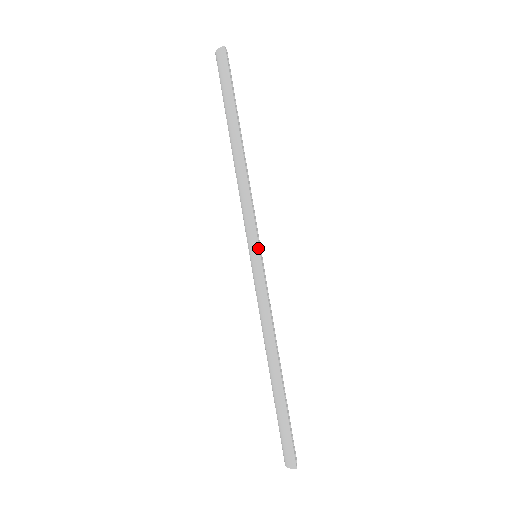
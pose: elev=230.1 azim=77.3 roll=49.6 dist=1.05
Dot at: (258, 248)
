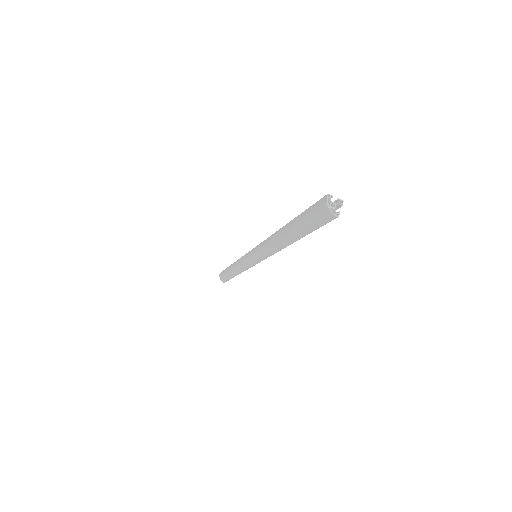
Dot at: (250, 251)
